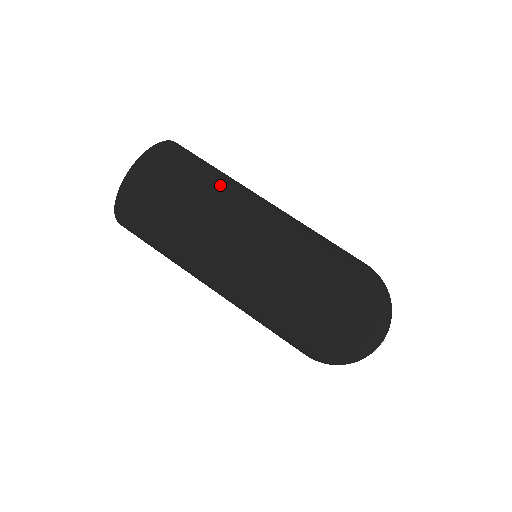
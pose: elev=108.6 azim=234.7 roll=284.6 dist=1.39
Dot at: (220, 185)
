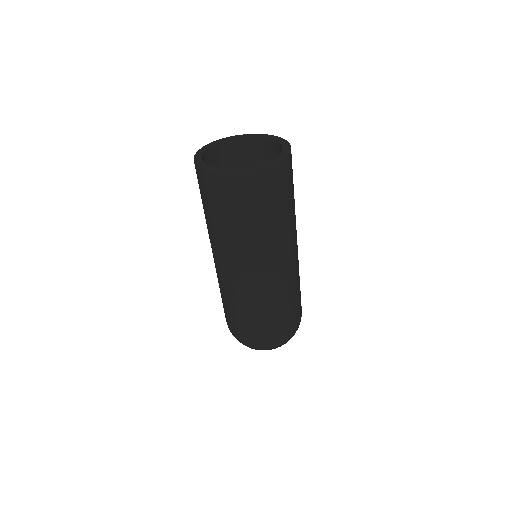
Dot at: (240, 240)
